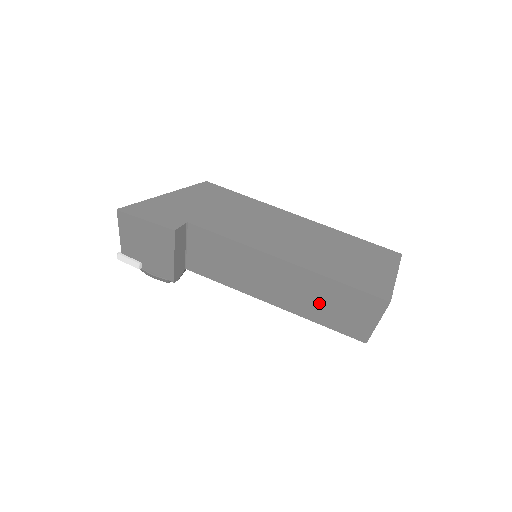
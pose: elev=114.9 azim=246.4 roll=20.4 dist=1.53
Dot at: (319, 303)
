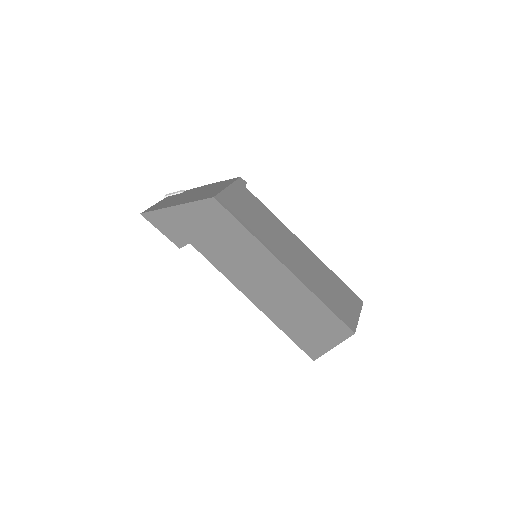
Dot at: occluded
